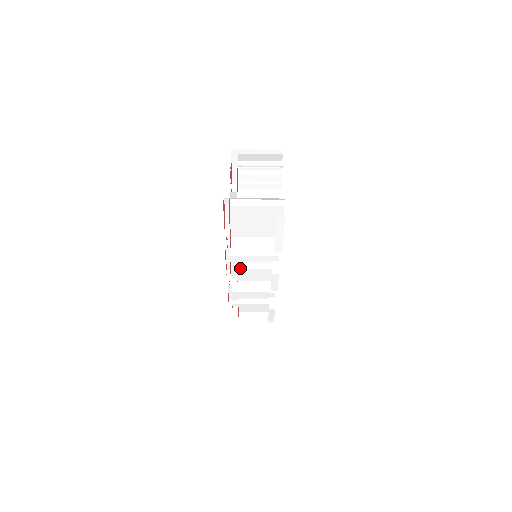
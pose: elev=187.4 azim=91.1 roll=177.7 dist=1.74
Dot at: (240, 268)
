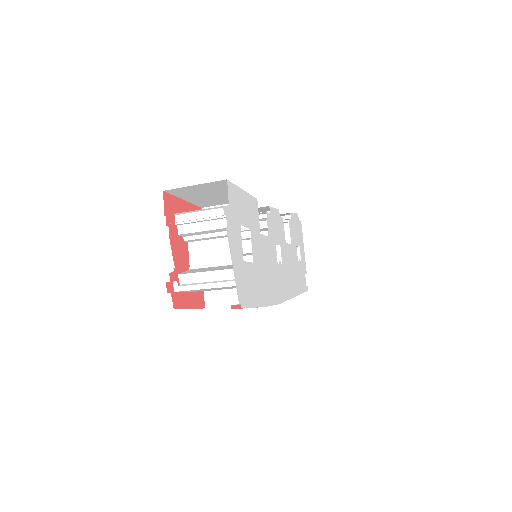
Dot at: occluded
